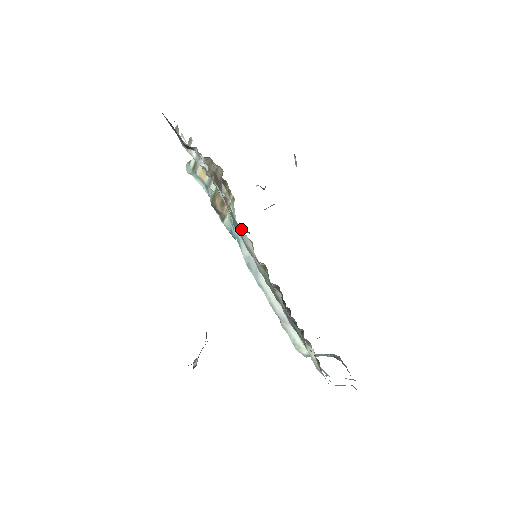
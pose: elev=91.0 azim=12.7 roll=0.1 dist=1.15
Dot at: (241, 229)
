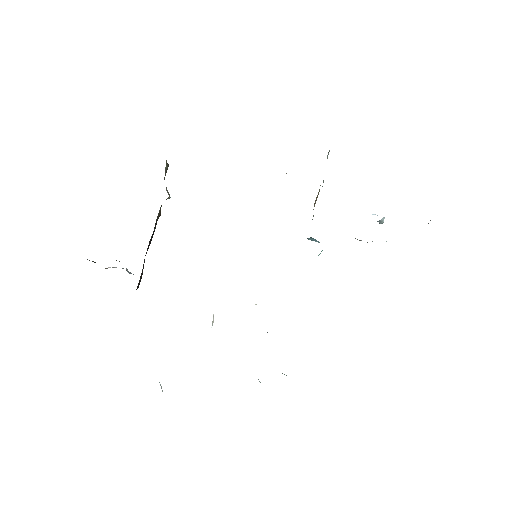
Dot at: occluded
